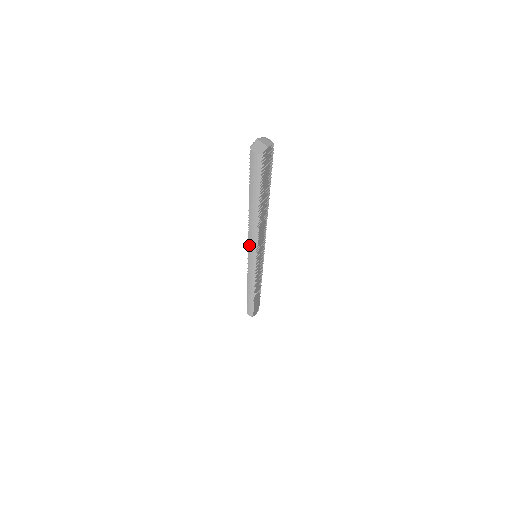
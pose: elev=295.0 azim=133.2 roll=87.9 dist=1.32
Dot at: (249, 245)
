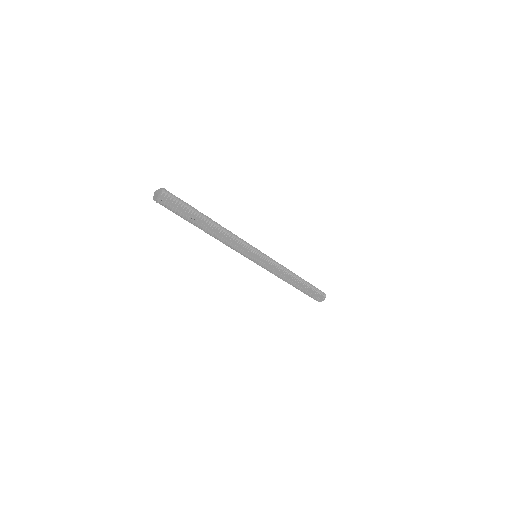
Dot at: occluded
